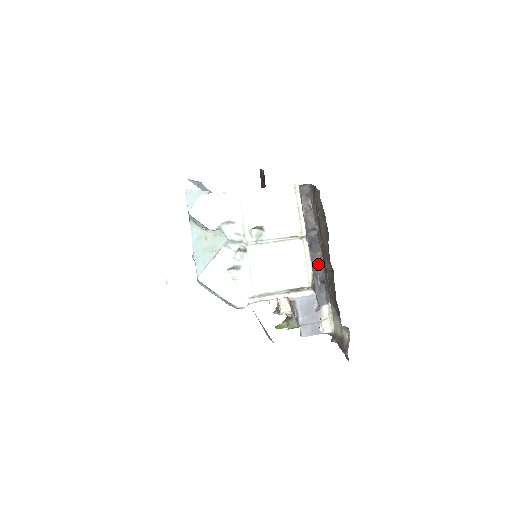
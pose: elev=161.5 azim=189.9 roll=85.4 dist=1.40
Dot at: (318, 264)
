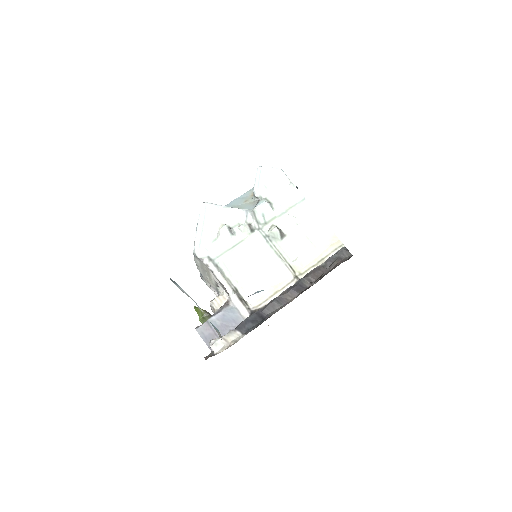
Dot at: (278, 304)
